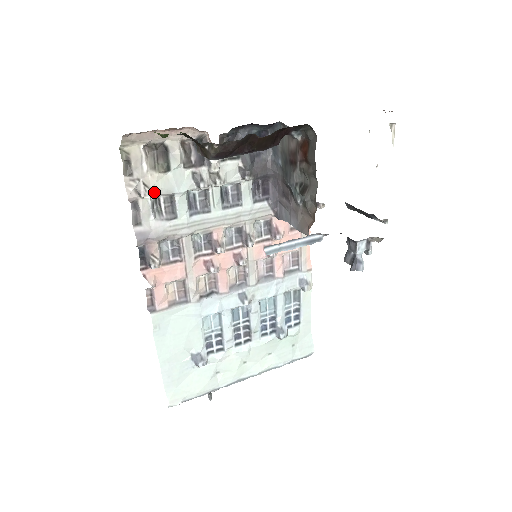
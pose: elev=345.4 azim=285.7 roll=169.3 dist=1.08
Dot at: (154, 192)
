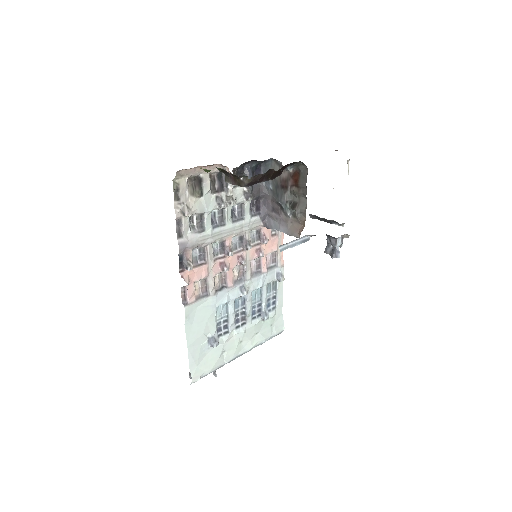
Dot at: (192, 212)
